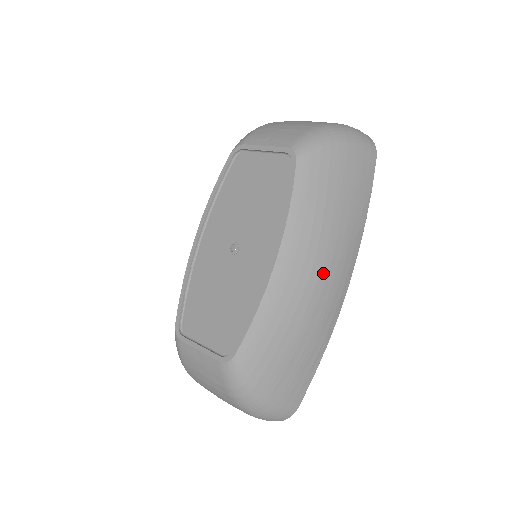
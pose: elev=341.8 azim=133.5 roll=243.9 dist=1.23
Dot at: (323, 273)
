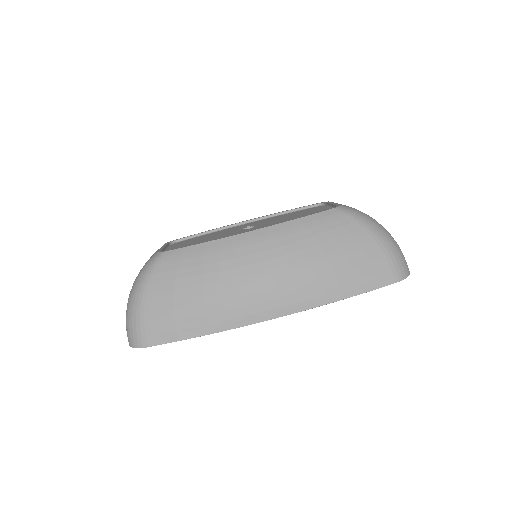
Dot at: (265, 275)
